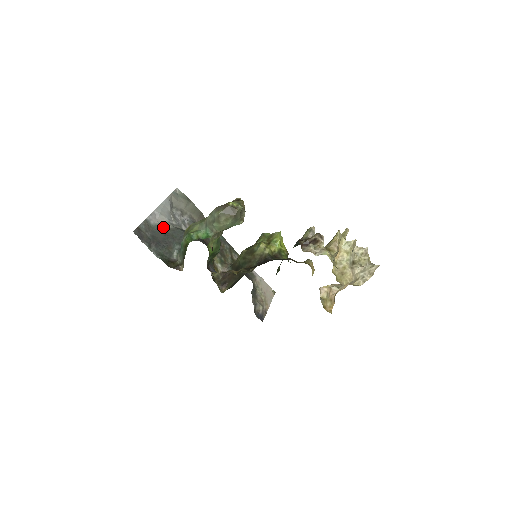
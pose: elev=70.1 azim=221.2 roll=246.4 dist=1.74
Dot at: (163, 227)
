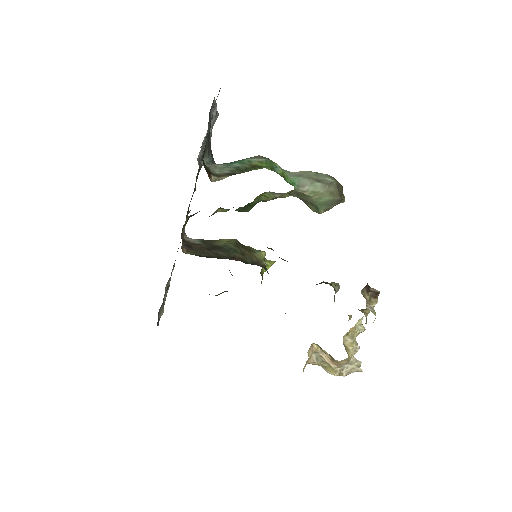
Dot at: occluded
